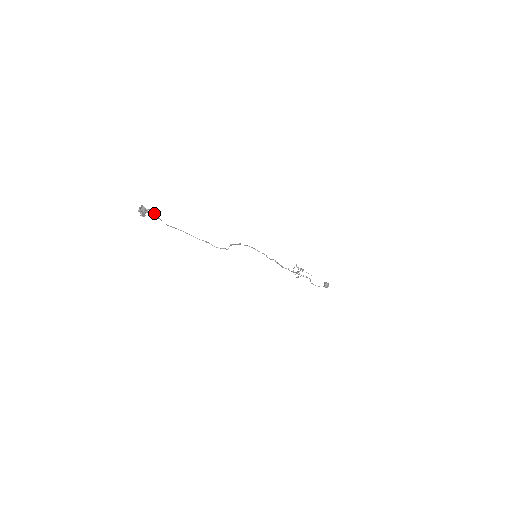
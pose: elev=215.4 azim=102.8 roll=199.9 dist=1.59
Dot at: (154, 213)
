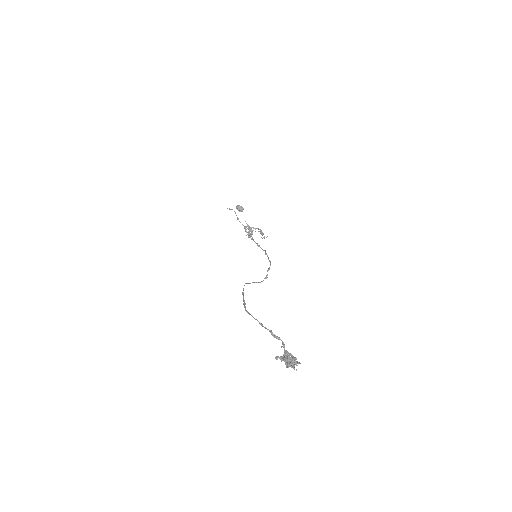
Dot at: (270, 331)
